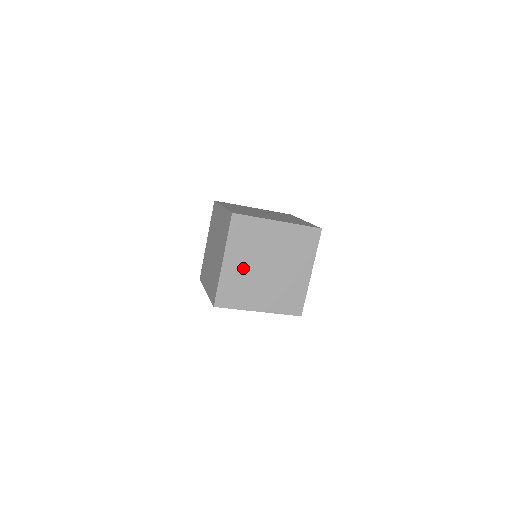
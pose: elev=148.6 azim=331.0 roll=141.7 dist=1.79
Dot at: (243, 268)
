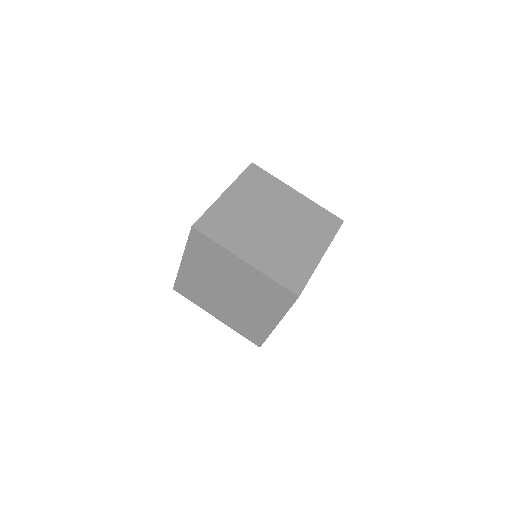
Dot at: (202, 278)
